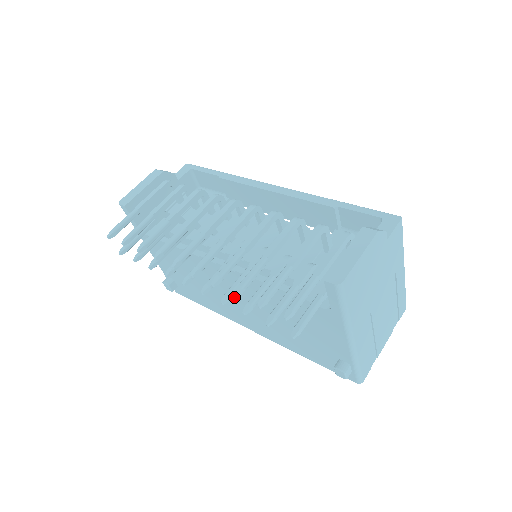
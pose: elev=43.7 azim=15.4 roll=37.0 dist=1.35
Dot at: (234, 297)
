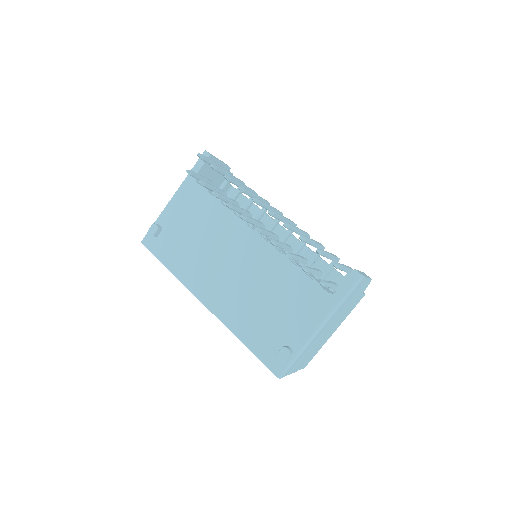
Dot at: (230, 264)
